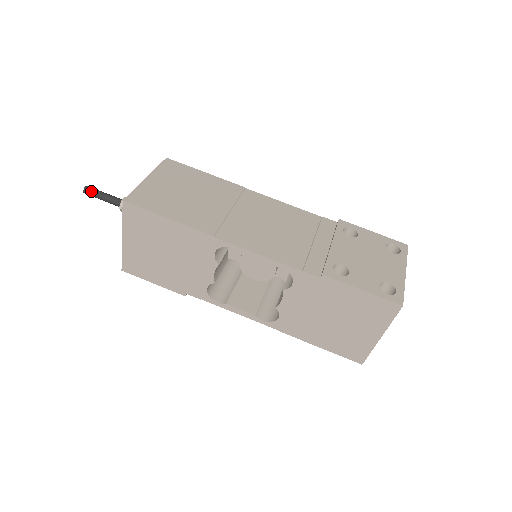
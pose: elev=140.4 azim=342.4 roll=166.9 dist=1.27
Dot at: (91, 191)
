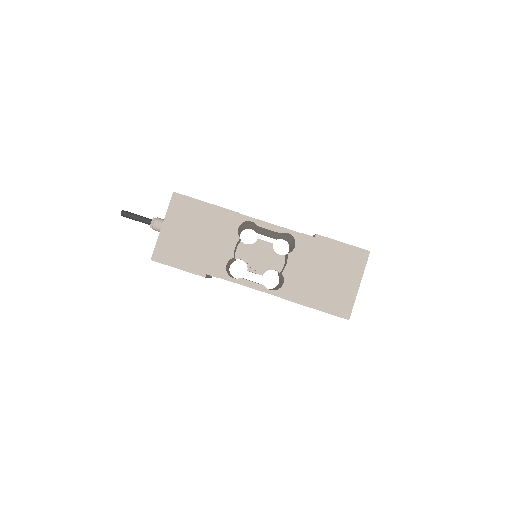
Dot at: (128, 212)
